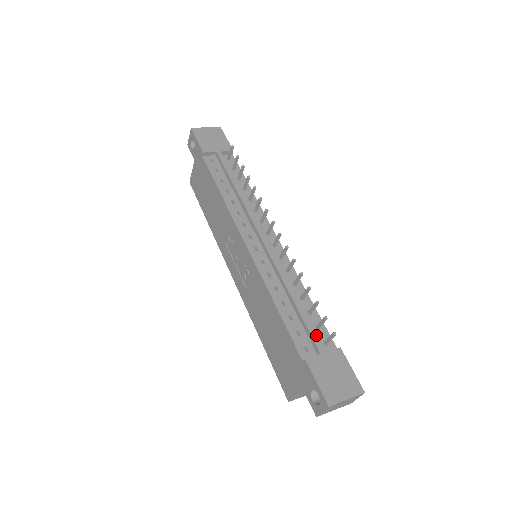
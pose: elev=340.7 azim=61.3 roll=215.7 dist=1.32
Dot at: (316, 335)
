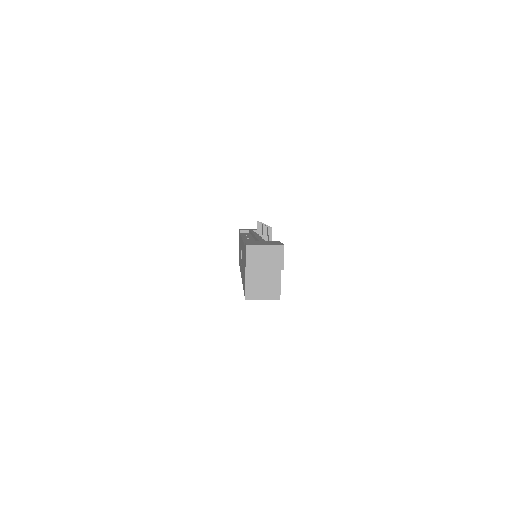
Dot at: (263, 240)
